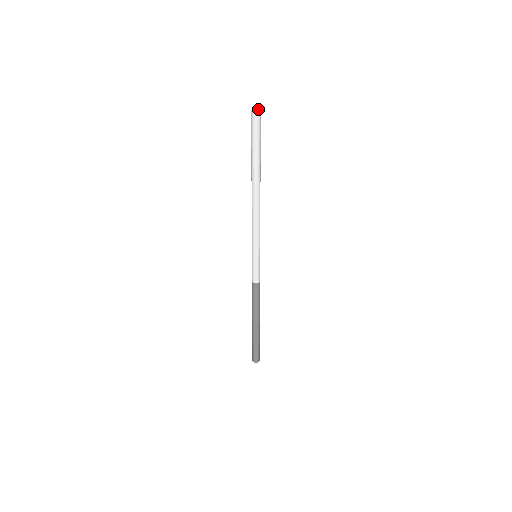
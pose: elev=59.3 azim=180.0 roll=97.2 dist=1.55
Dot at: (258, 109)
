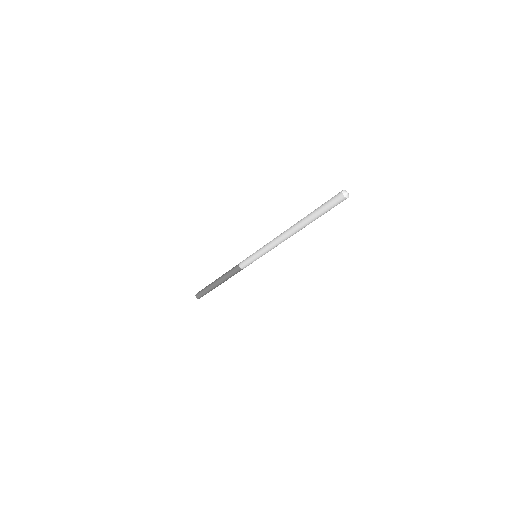
Dot at: (348, 195)
